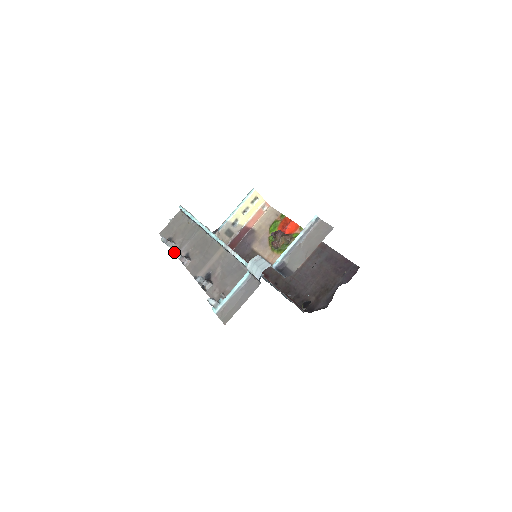
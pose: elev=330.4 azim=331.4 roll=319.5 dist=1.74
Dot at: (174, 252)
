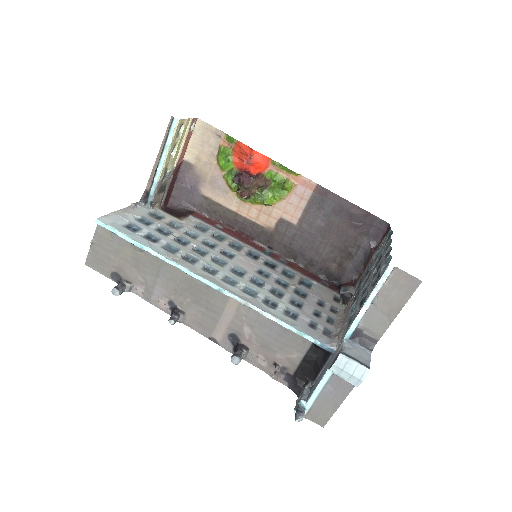
Dot at: (142, 298)
